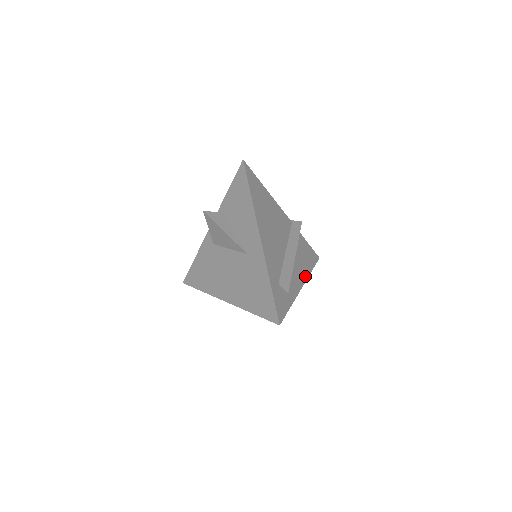
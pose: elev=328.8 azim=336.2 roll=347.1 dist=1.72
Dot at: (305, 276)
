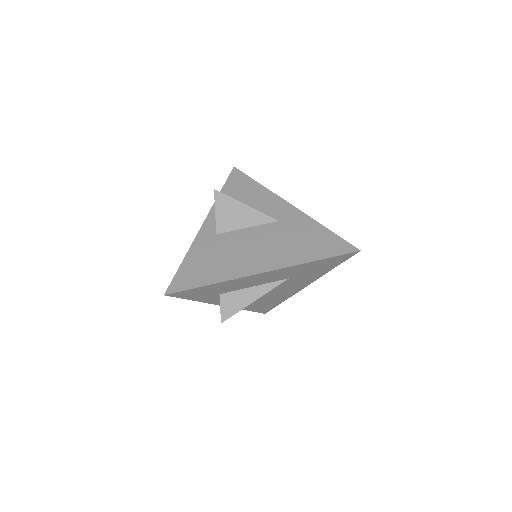
Dot at: occluded
